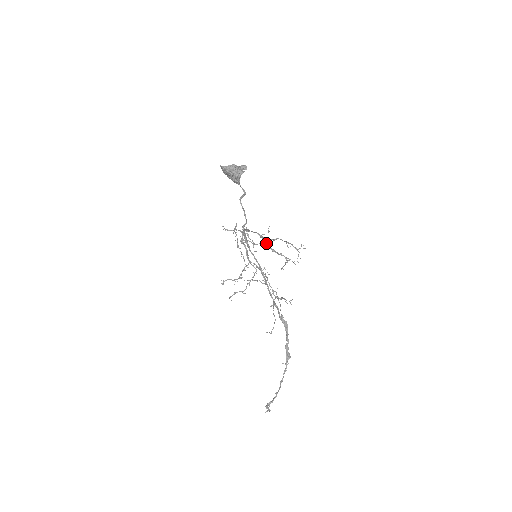
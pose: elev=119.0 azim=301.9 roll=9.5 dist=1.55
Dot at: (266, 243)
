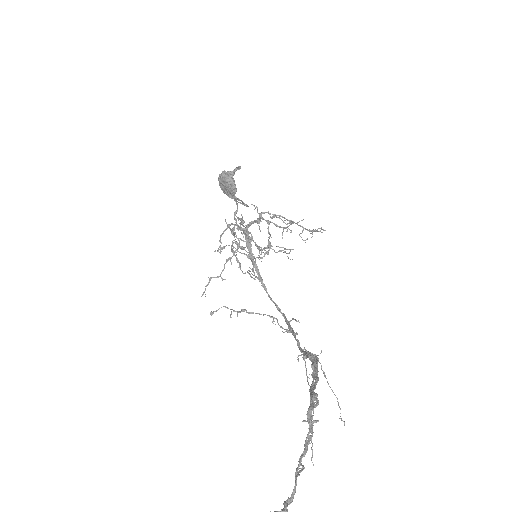
Dot at: (253, 205)
